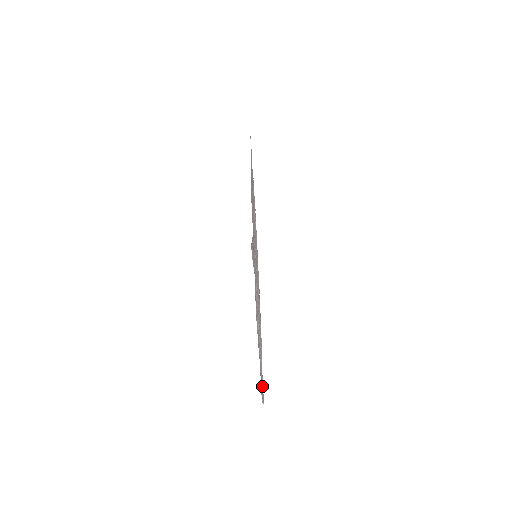
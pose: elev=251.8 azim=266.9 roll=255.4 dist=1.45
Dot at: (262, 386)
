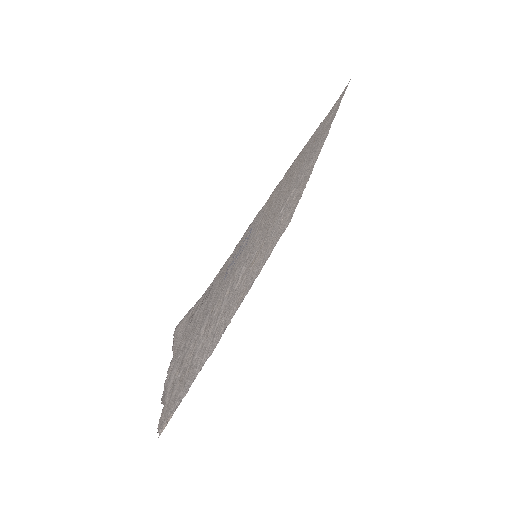
Dot at: (177, 406)
